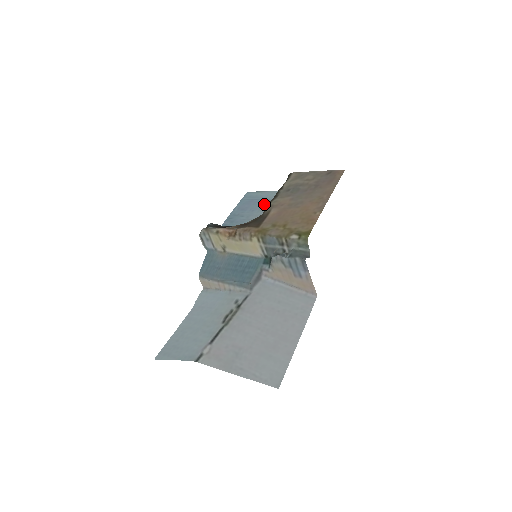
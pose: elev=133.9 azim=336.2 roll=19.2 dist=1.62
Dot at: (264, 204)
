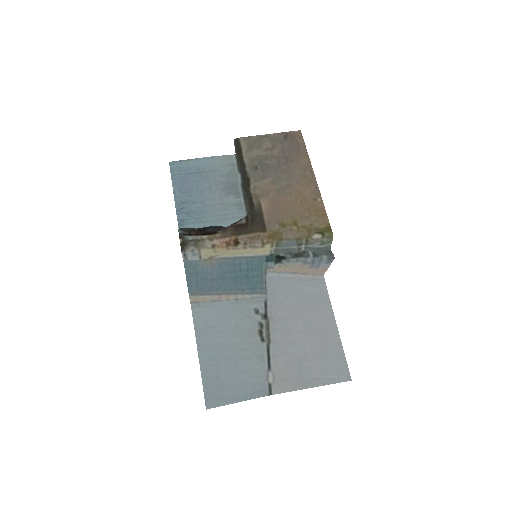
Dot at: (209, 179)
